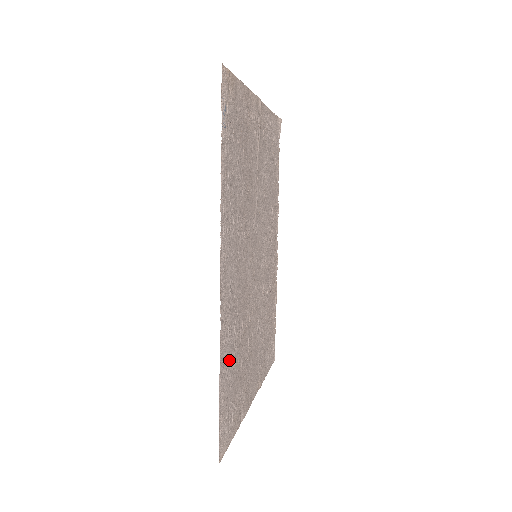
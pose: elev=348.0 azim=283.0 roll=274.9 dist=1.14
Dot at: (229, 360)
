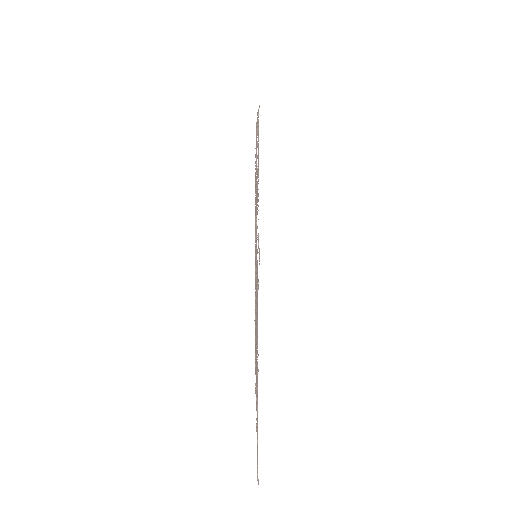
Dot at: occluded
